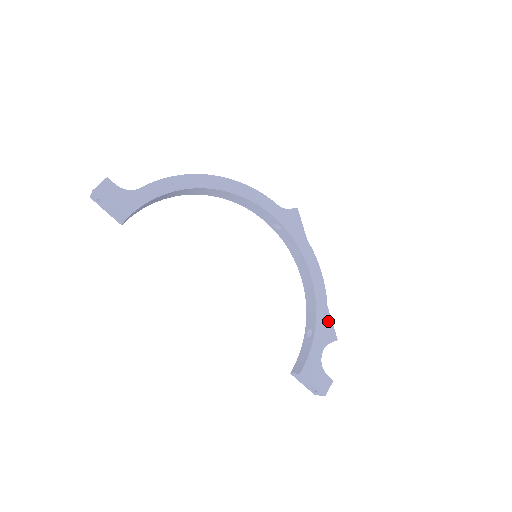
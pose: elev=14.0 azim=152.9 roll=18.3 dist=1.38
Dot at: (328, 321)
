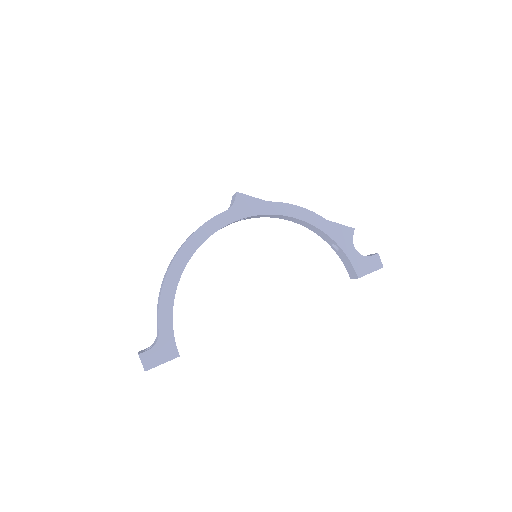
Dot at: (337, 227)
